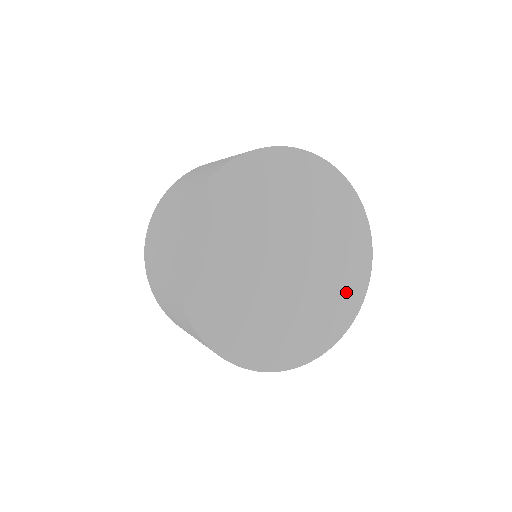
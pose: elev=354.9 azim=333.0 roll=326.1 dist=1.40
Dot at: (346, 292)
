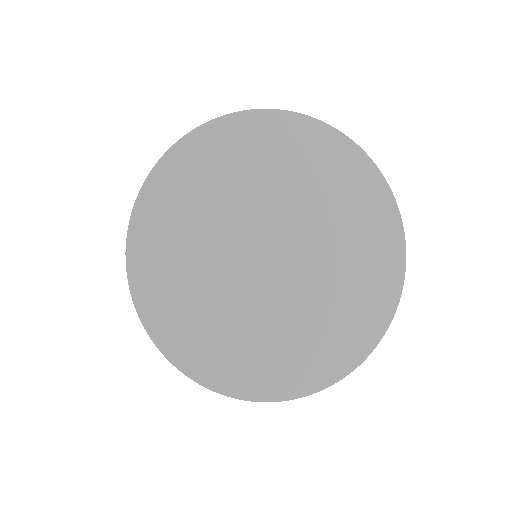
Dot at: (329, 348)
